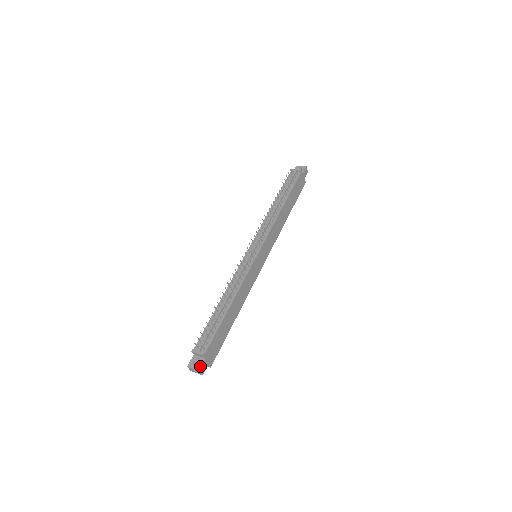
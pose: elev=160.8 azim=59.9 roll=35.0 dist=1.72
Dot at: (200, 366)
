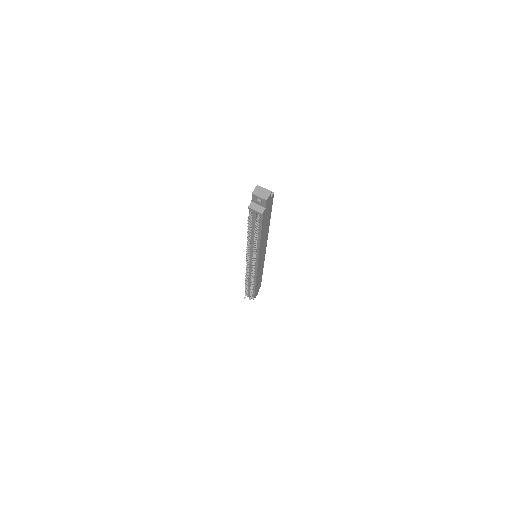
Dot at: occluded
